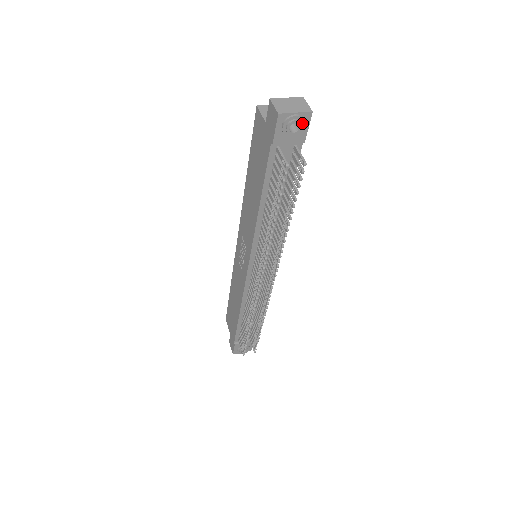
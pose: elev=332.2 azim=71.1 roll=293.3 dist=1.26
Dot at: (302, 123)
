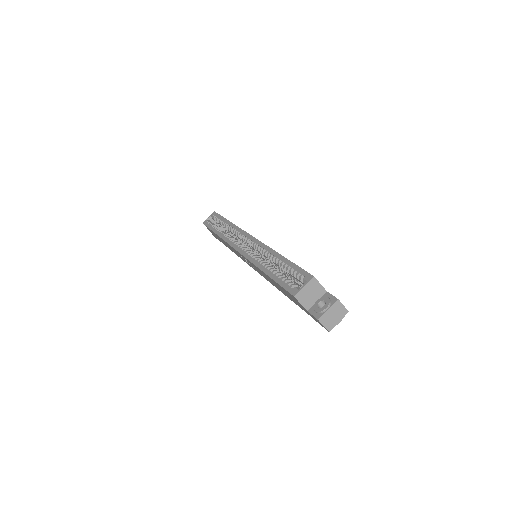
Dot at: occluded
